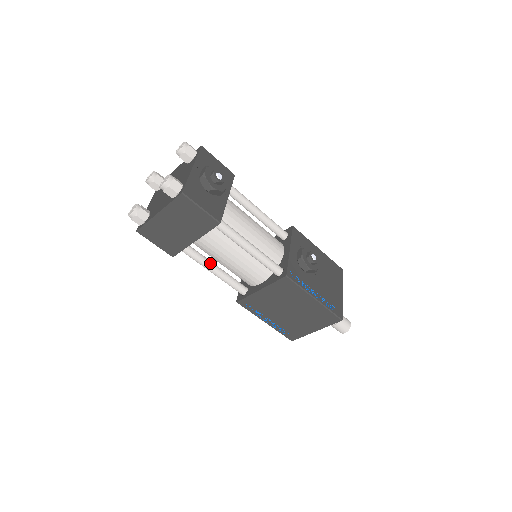
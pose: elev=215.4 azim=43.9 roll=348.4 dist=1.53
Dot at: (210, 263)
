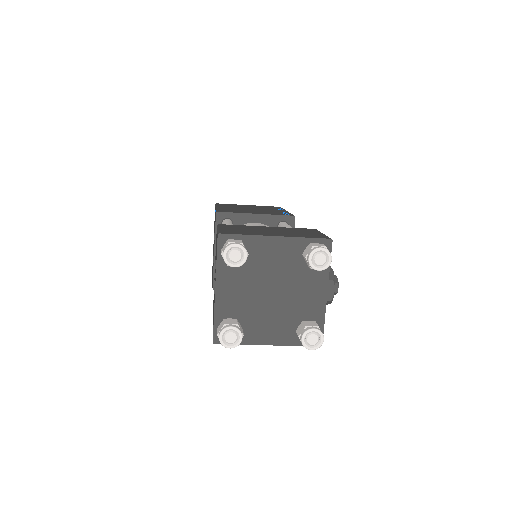
Dot at: occluded
